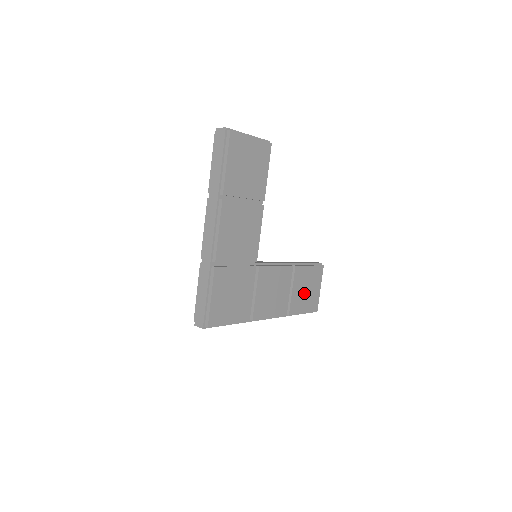
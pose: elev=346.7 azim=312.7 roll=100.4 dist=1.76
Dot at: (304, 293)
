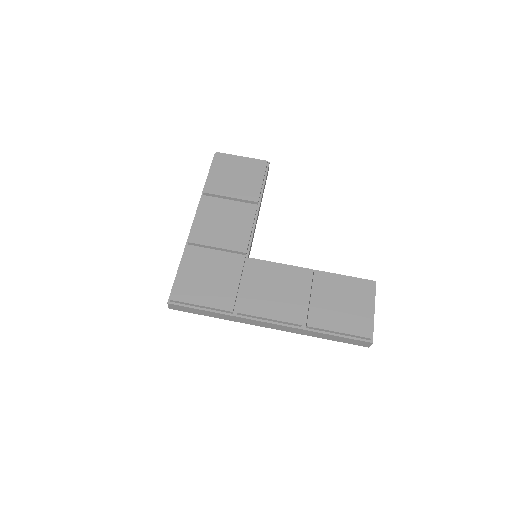
Dot at: (337, 306)
